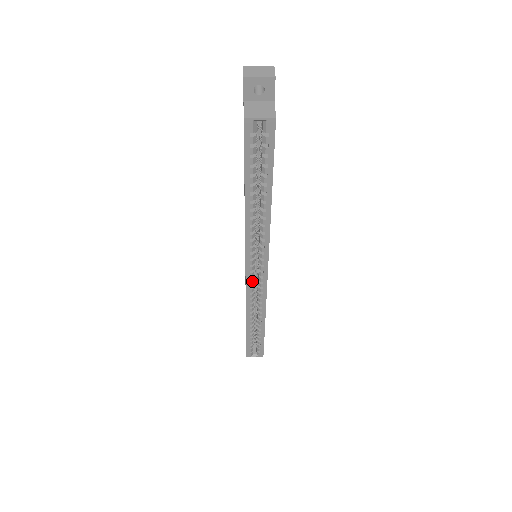
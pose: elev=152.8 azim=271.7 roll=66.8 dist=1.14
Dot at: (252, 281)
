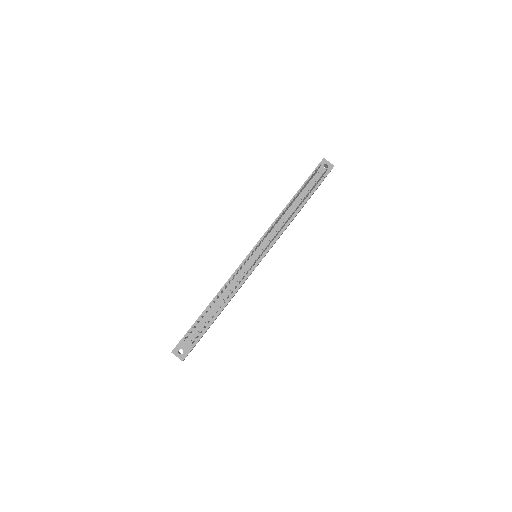
Dot at: occluded
